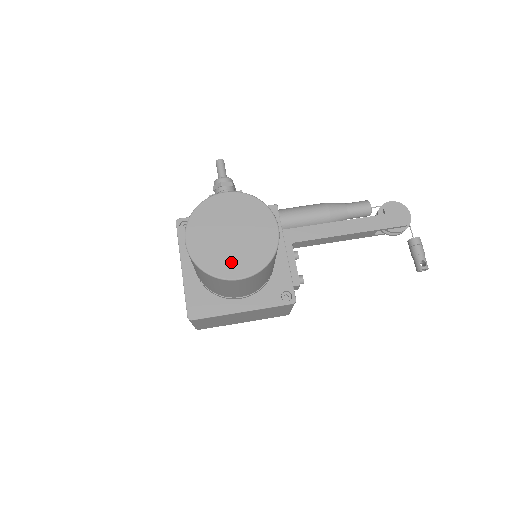
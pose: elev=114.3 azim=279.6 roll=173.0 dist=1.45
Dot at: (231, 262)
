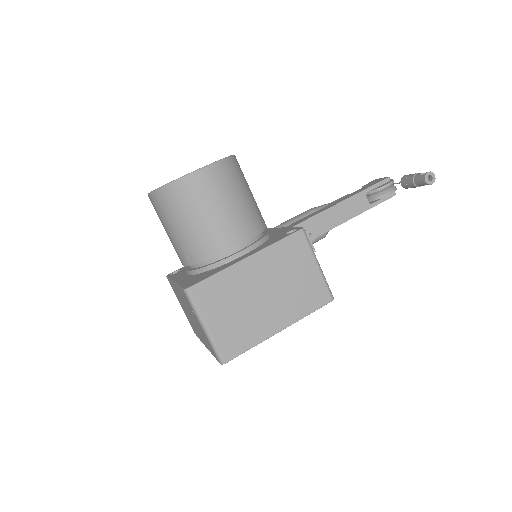
Dot at: occluded
